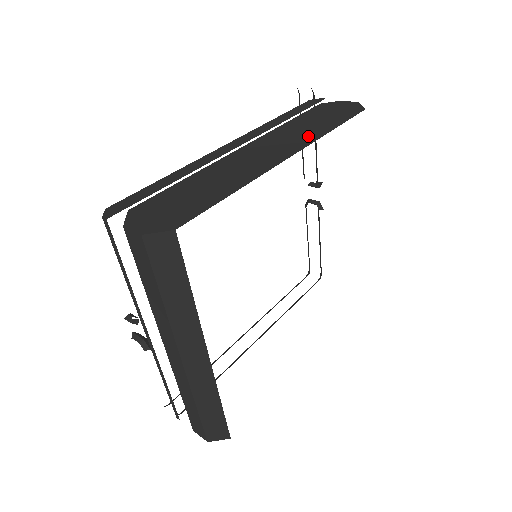
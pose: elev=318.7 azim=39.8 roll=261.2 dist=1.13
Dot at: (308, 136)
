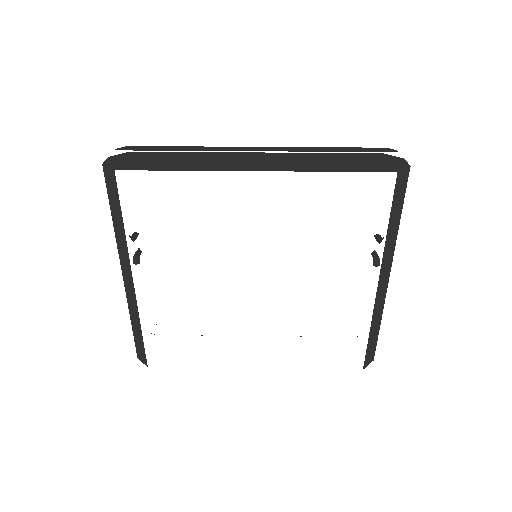
Dot at: (304, 166)
